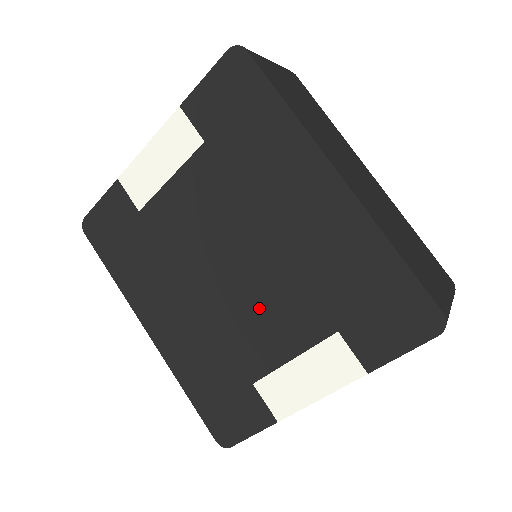
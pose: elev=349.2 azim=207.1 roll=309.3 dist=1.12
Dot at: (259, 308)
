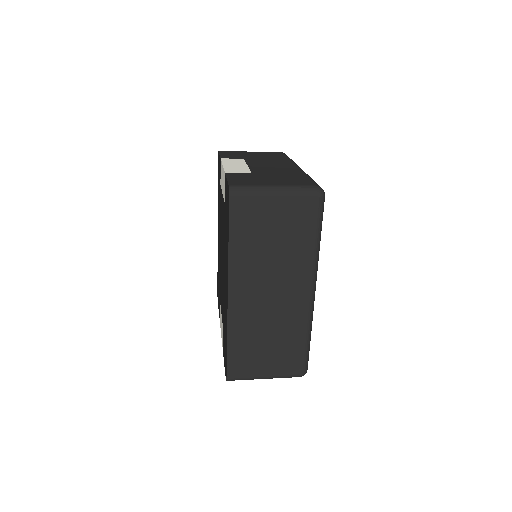
Dot at: occluded
